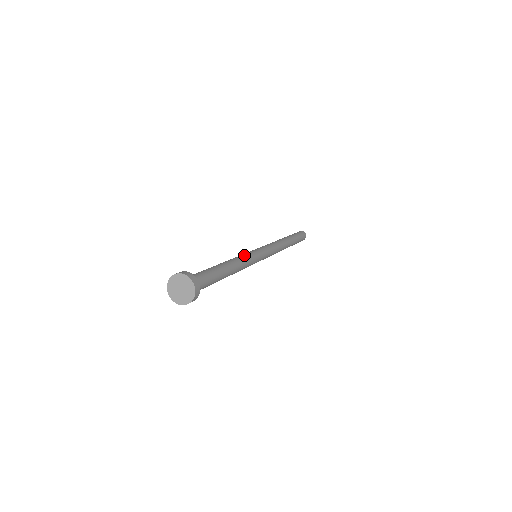
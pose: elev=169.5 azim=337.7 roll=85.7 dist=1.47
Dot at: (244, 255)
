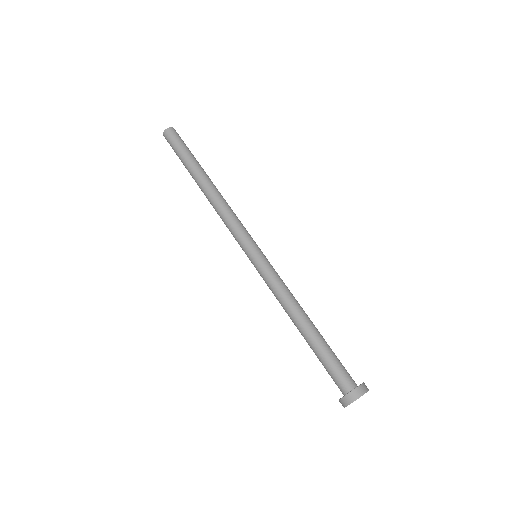
Dot at: (276, 284)
